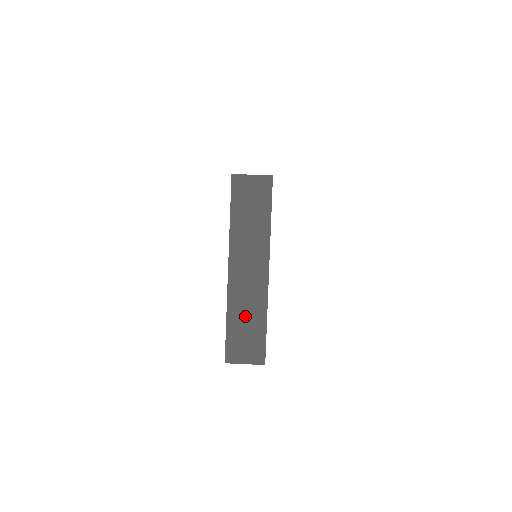
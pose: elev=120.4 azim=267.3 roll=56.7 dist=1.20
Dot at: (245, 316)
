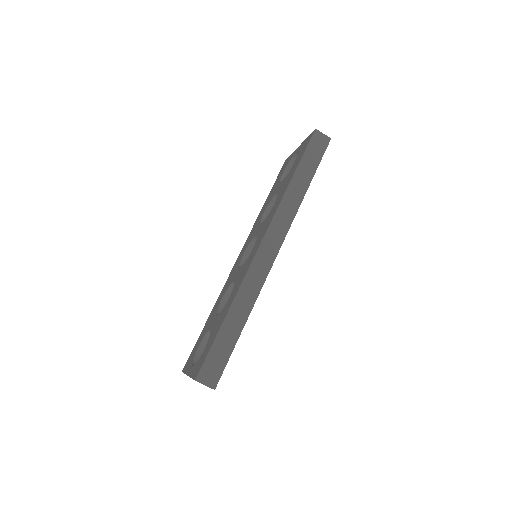
Dot at: occluded
